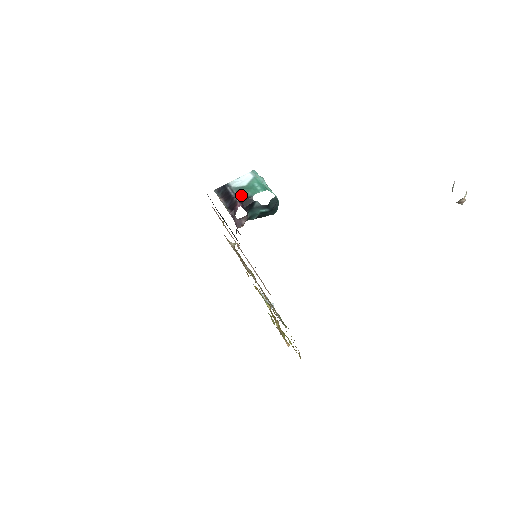
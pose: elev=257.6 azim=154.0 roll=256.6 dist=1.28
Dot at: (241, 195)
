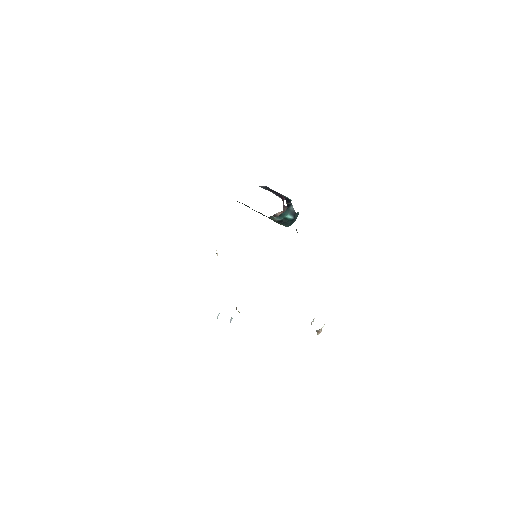
Dot at: (283, 195)
